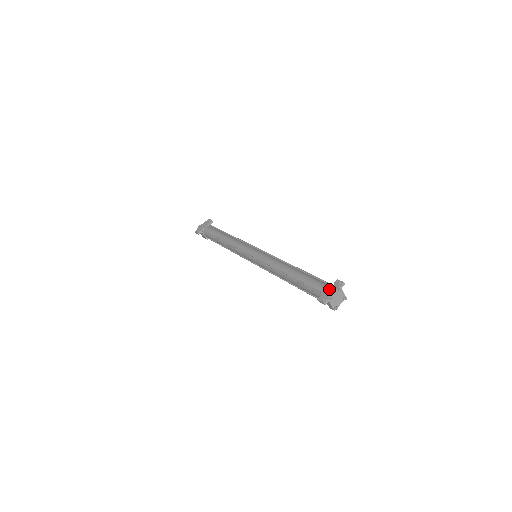
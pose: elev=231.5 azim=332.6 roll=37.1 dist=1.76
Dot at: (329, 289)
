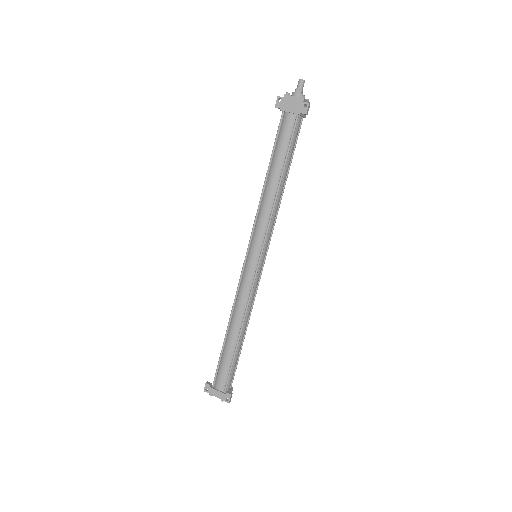
Dot at: (218, 391)
